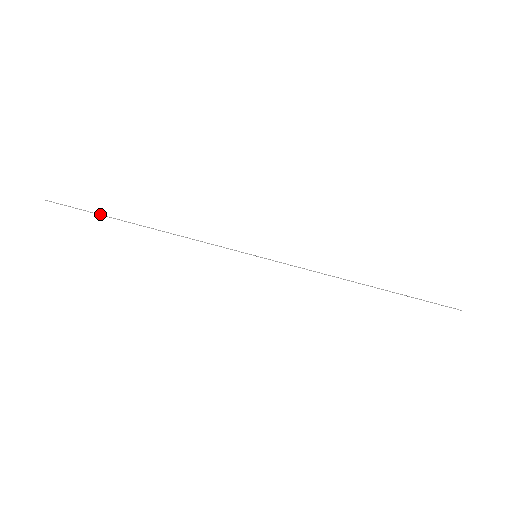
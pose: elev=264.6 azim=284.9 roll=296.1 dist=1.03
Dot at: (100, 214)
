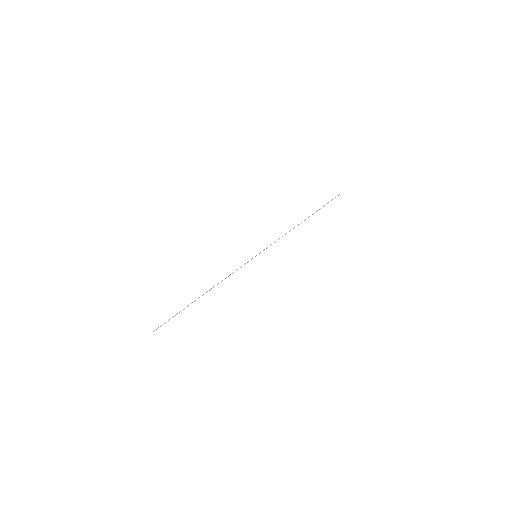
Dot at: occluded
